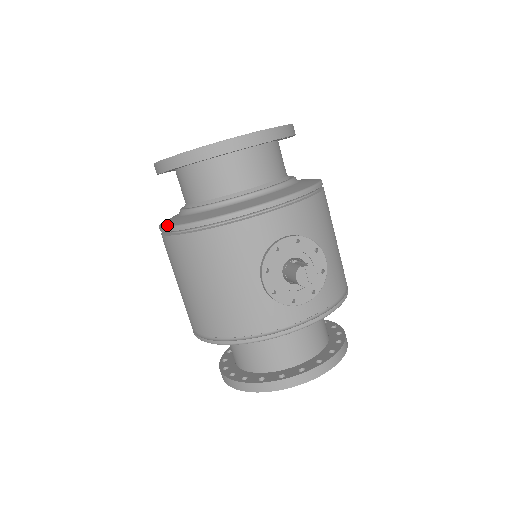
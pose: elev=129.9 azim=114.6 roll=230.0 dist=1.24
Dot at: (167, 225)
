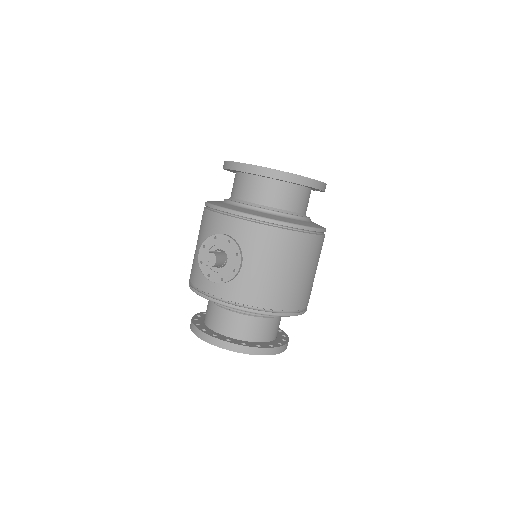
Dot at: occluded
